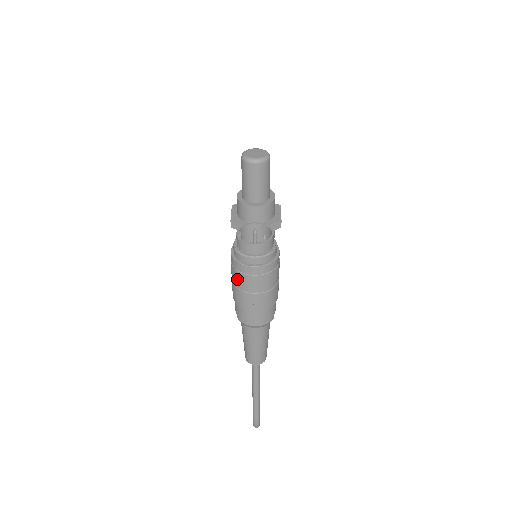
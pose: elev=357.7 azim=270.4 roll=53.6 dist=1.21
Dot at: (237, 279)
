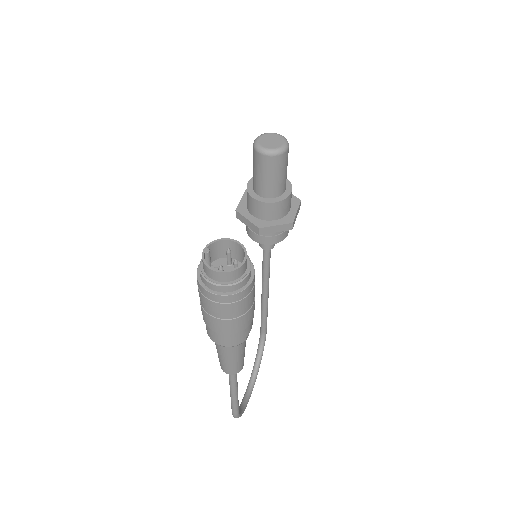
Dot at: (200, 298)
